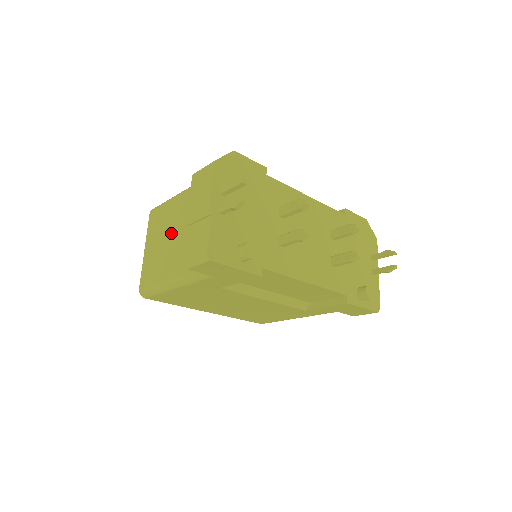
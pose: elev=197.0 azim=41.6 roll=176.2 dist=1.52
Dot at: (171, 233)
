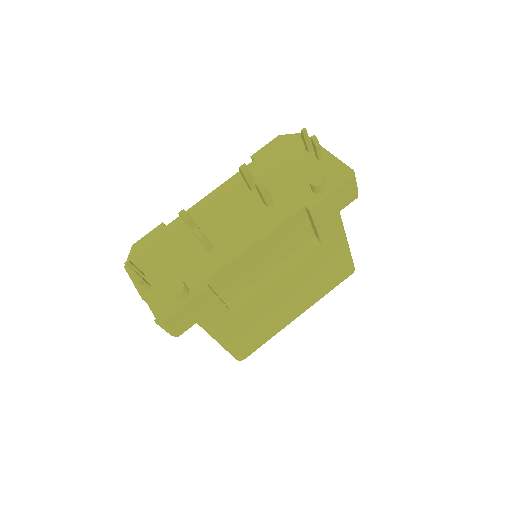
Dot at: occluded
